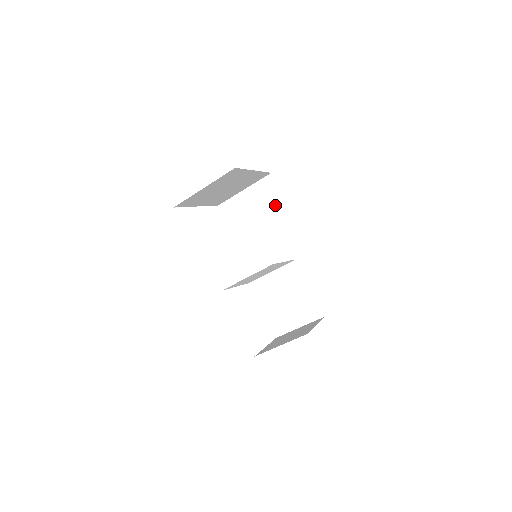
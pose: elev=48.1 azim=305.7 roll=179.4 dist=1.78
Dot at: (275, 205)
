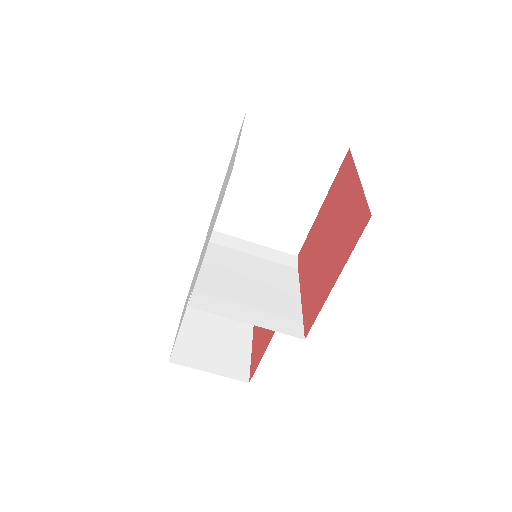
Dot at: (314, 183)
